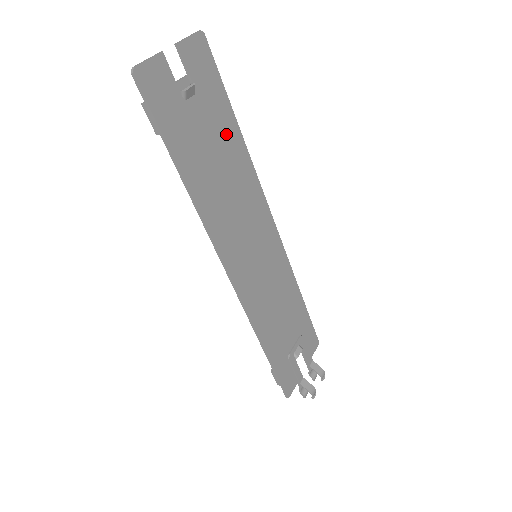
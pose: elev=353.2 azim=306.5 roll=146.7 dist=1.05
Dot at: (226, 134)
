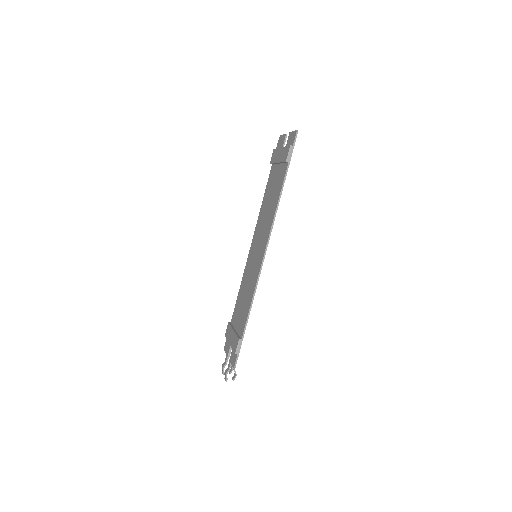
Dot at: (271, 184)
